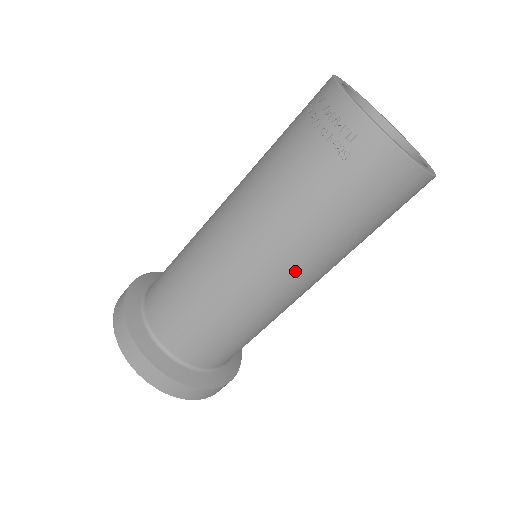
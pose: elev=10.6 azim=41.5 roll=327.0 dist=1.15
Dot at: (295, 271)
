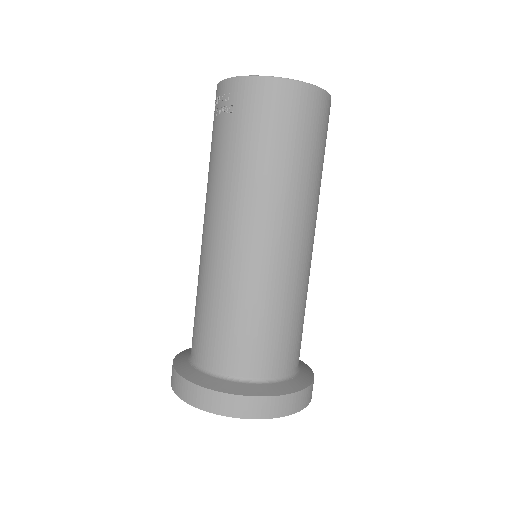
Dot at: (257, 220)
